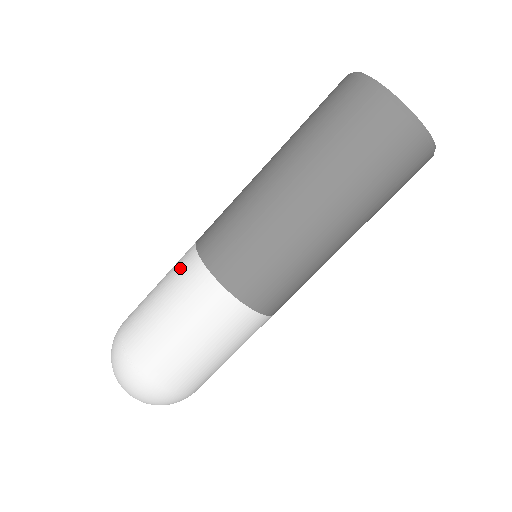
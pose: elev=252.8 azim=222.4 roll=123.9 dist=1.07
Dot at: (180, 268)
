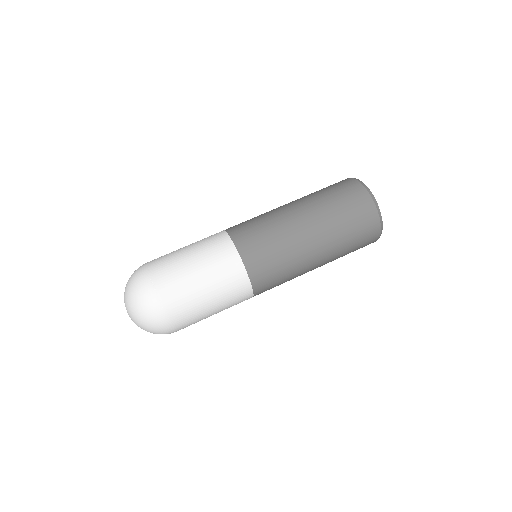
Dot at: (215, 245)
